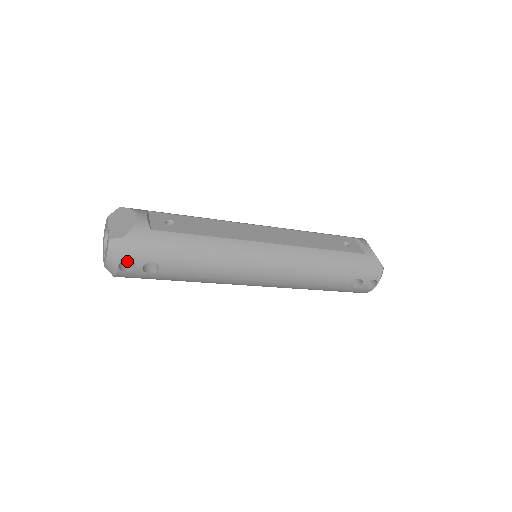
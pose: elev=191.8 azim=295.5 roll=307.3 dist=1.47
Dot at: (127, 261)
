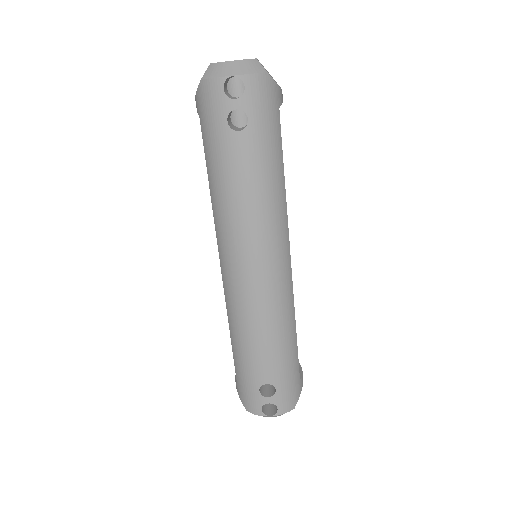
Dot at: (227, 91)
